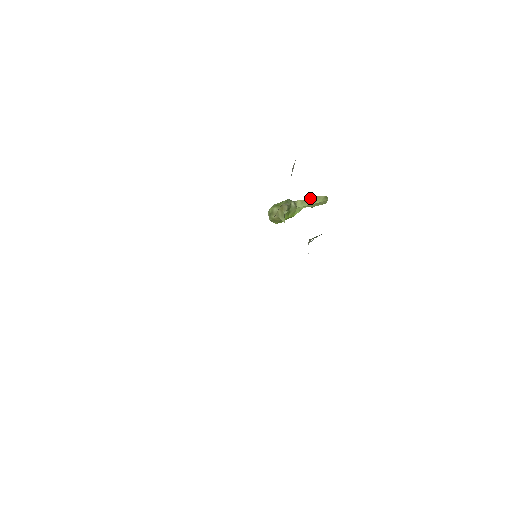
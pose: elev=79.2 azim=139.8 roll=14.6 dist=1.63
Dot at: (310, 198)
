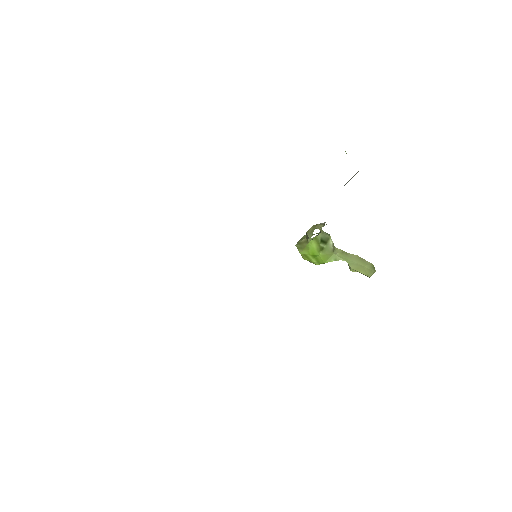
Dot at: (354, 255)
